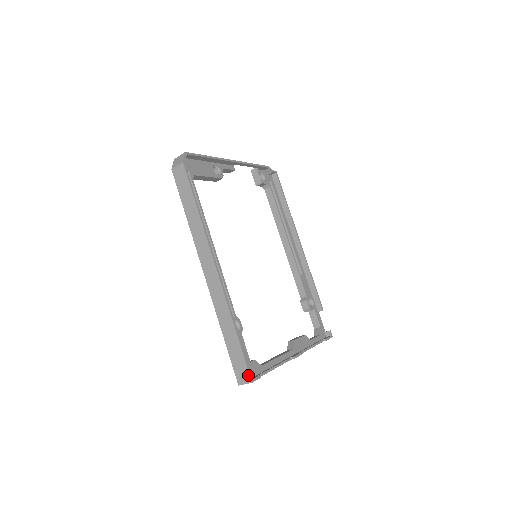
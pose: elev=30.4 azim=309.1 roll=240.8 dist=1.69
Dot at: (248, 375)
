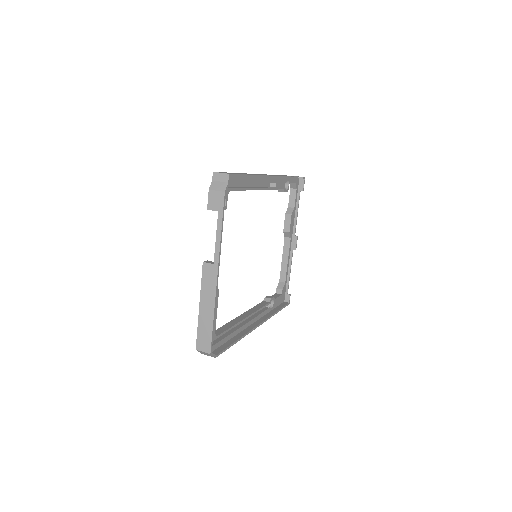
Dot at: (286, 305)
